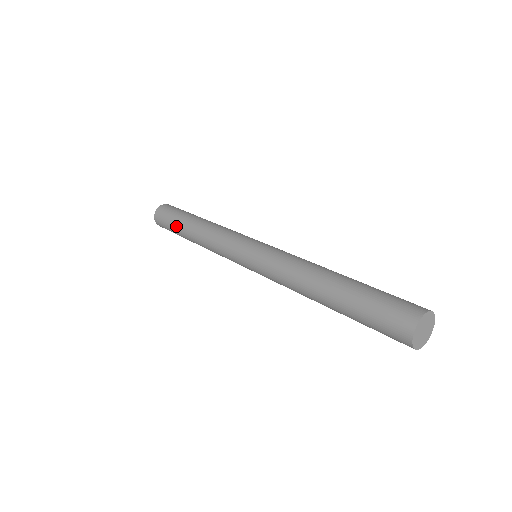
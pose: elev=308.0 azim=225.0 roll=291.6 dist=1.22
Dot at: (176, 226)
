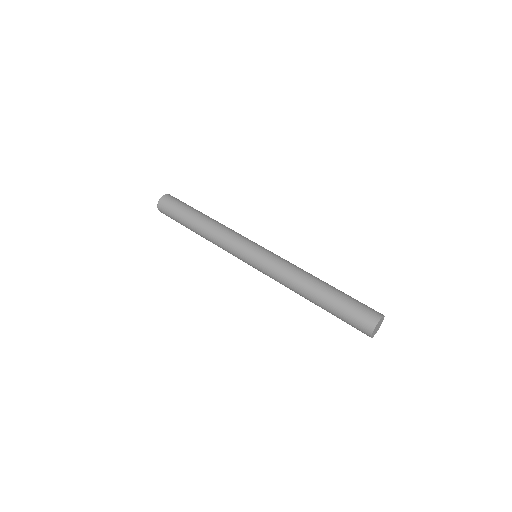
Dot at: (182, 218)
